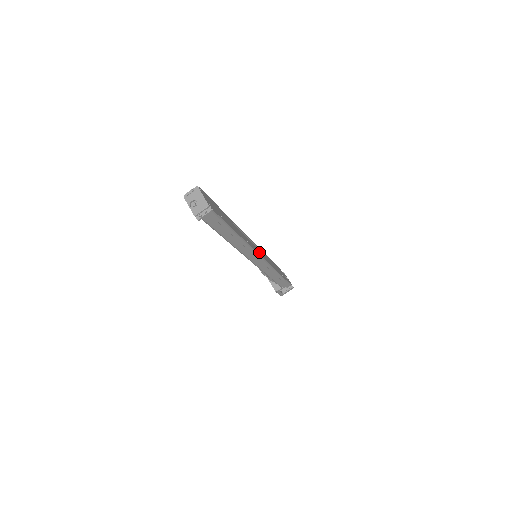
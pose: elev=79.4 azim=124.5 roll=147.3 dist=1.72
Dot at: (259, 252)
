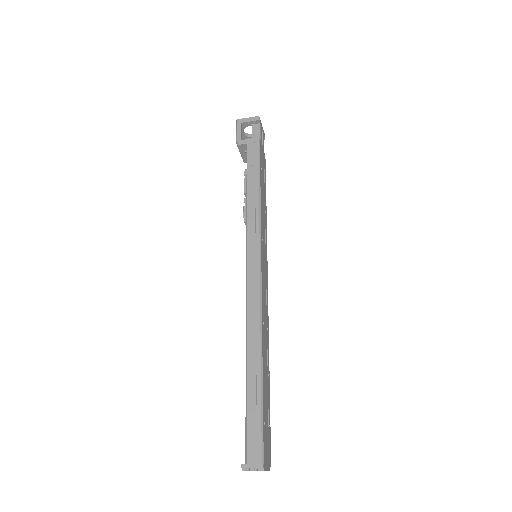
Dot at: (265, 272)
